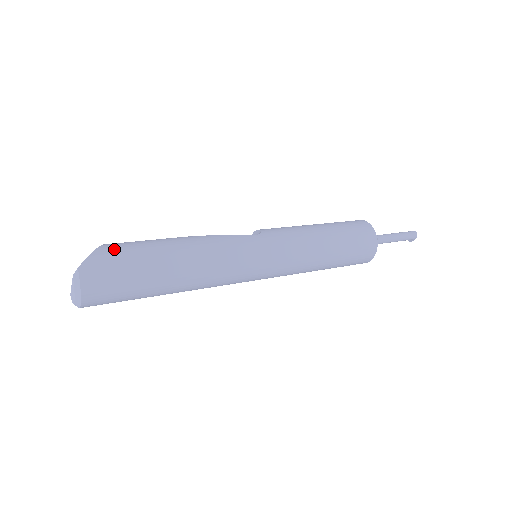
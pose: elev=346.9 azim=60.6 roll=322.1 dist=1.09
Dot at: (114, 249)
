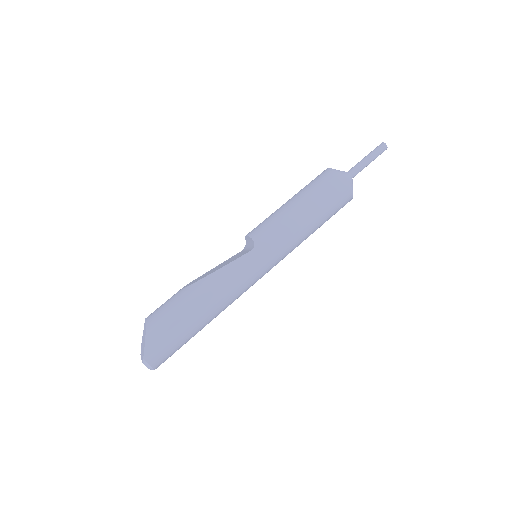
Dot at: (157, 329)
